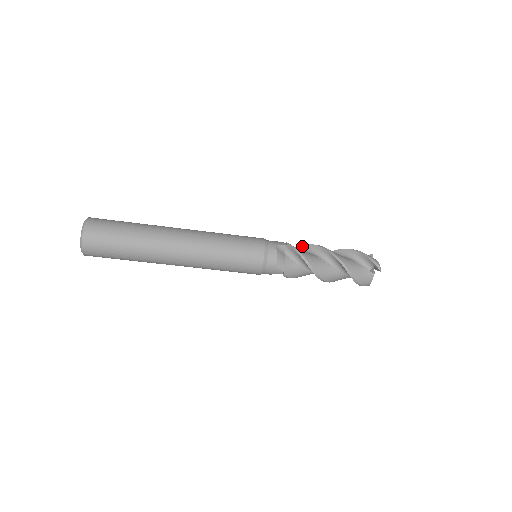
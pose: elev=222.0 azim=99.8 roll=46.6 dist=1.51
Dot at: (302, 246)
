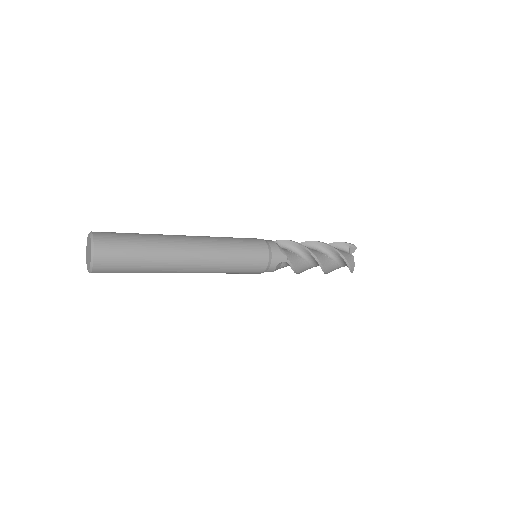
Dot at: (301, 247)
